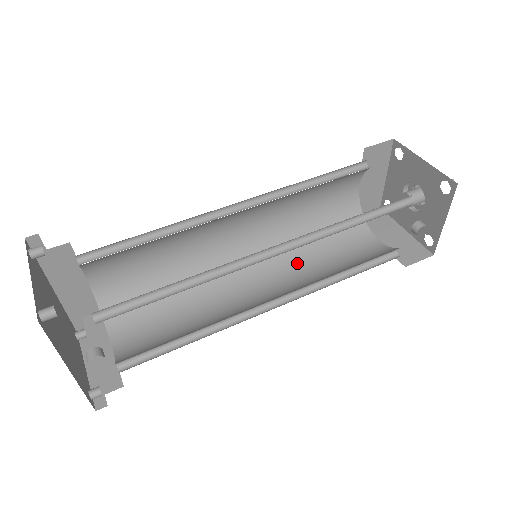
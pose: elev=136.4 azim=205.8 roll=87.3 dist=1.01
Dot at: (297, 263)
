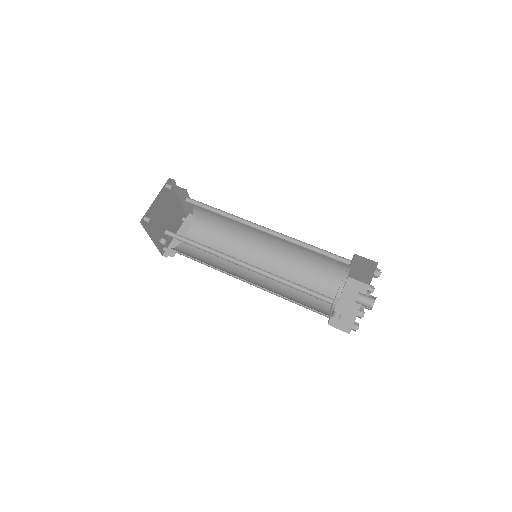
Dot at: (287, 273)
